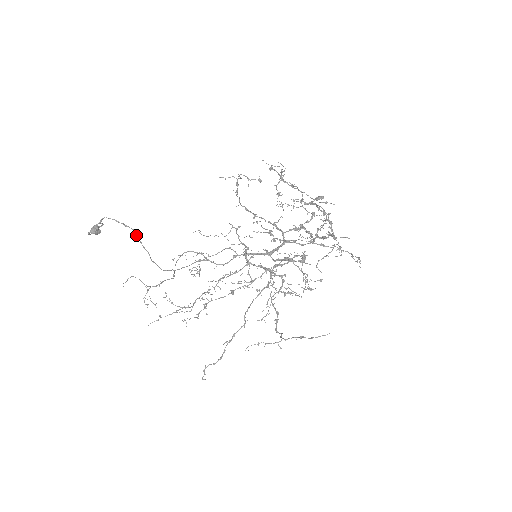
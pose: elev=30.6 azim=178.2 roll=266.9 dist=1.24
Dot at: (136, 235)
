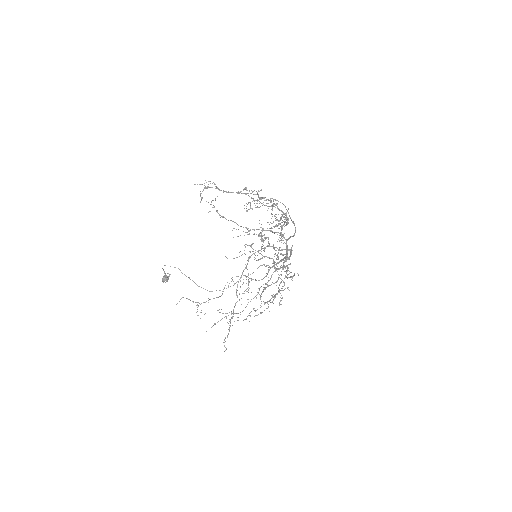
Dot at: occluded
